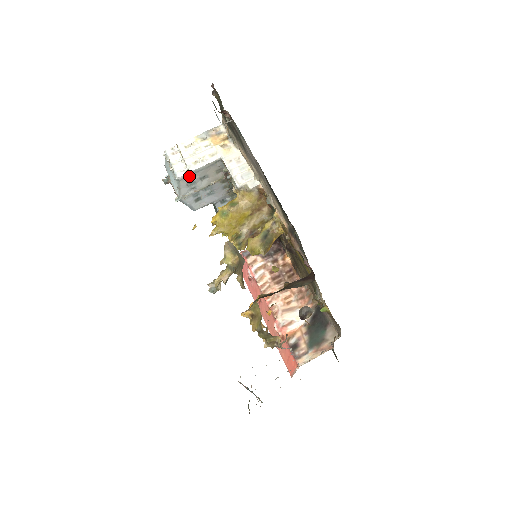
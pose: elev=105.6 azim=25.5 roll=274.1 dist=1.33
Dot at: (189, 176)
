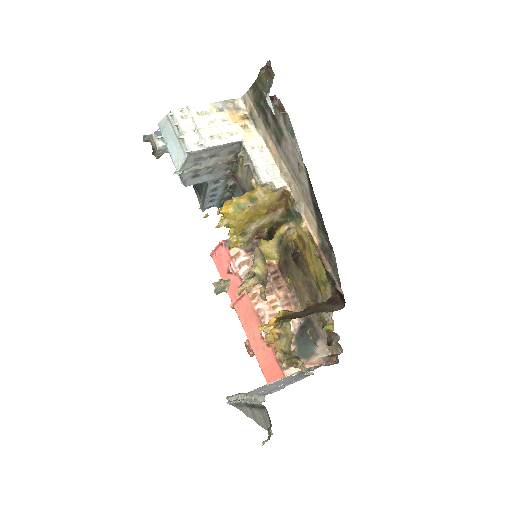
Dot at: (202, 152)
